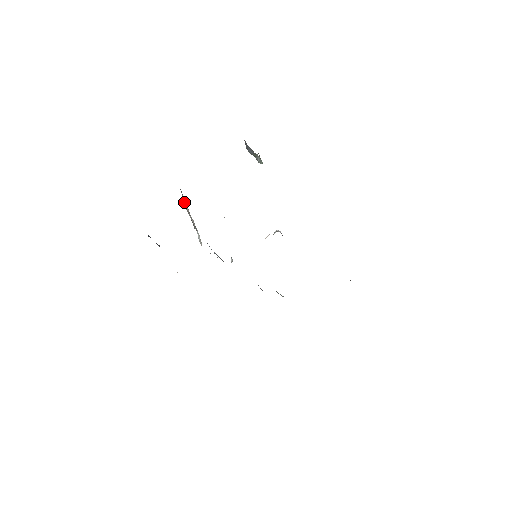
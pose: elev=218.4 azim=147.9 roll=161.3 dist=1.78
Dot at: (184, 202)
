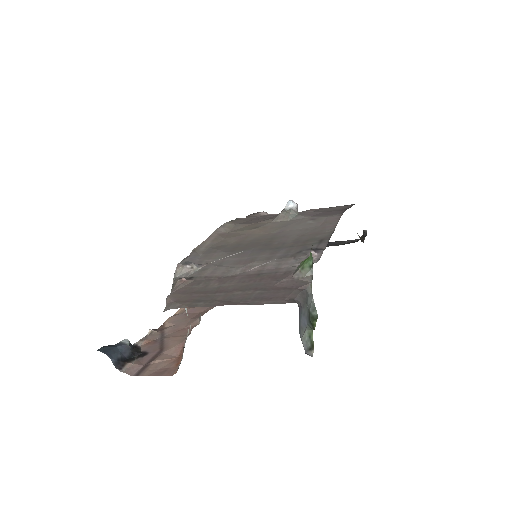
Dot at: occluded
